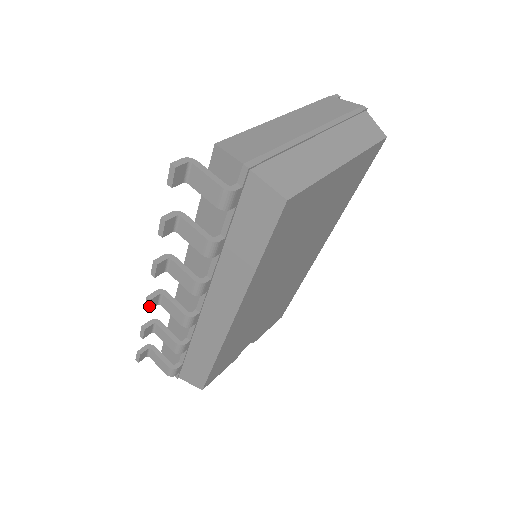
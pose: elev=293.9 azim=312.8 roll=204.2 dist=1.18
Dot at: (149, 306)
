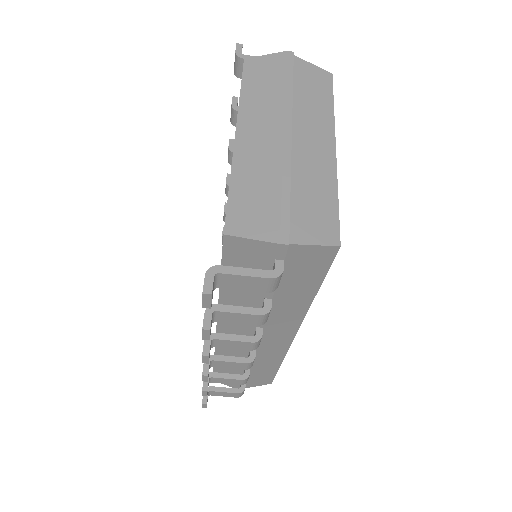
Dot at: (207, 379)
